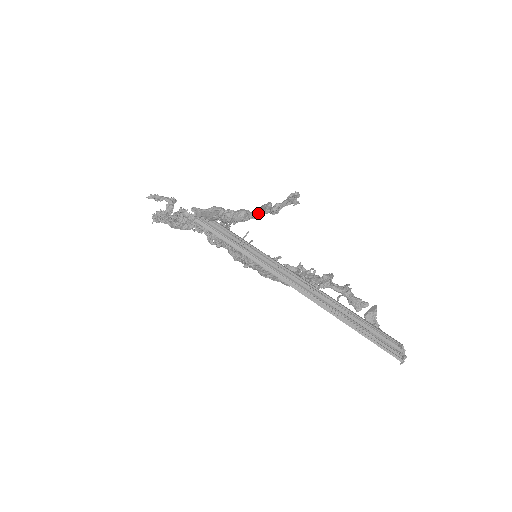
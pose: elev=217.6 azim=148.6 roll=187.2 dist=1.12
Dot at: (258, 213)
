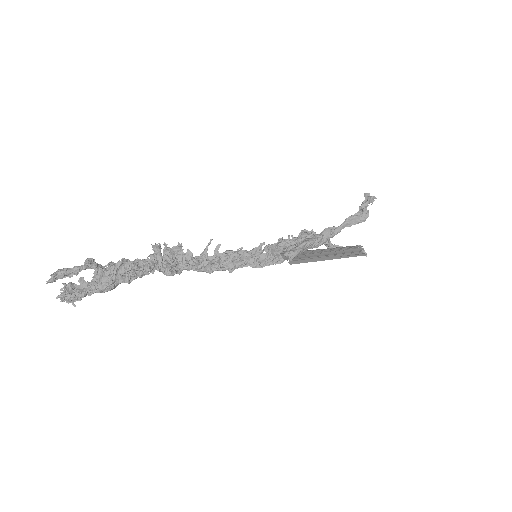
Dot at: (347, 225)
